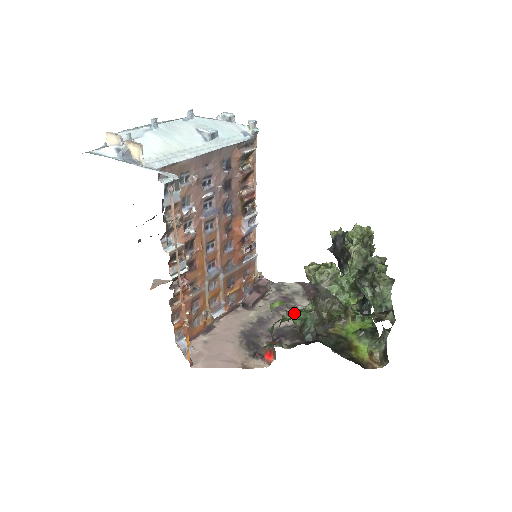
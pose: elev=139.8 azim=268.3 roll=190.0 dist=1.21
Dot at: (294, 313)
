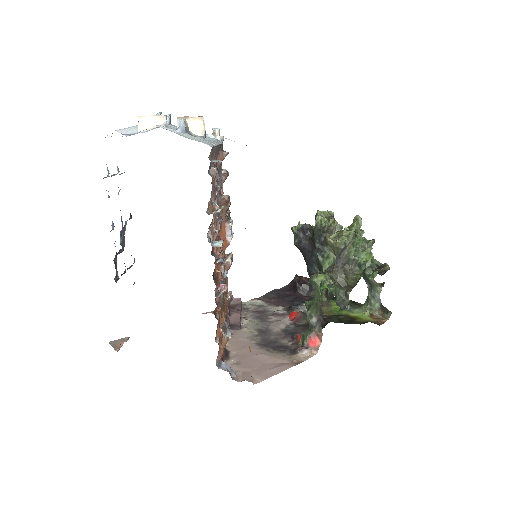
Dot at: (325, 288)
